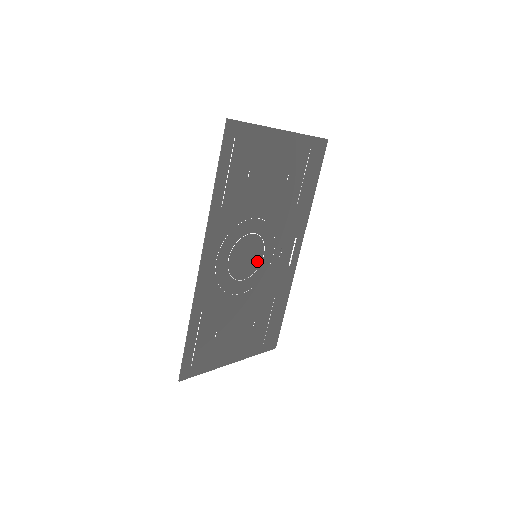
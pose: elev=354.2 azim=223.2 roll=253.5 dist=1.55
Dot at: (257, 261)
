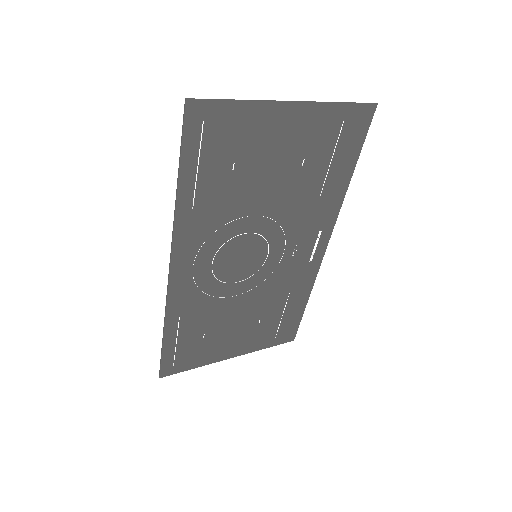
Dot at: (258, 261)
